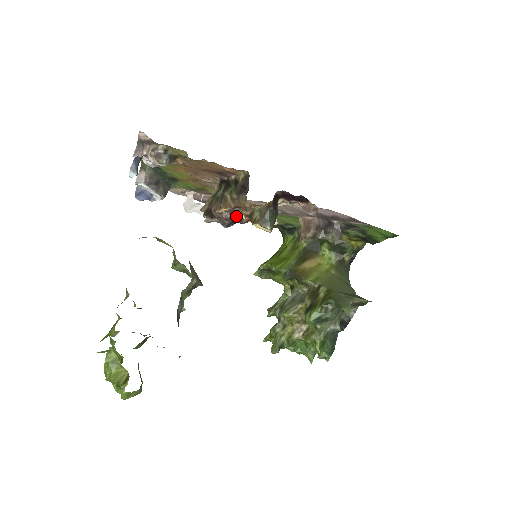
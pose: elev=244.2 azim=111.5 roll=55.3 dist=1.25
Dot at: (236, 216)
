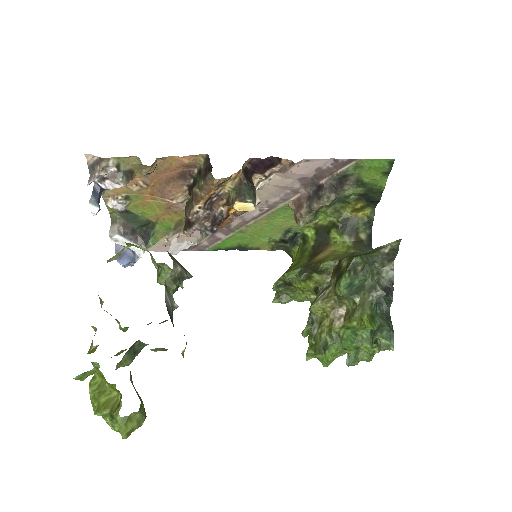
Dot at: (214, 212)
